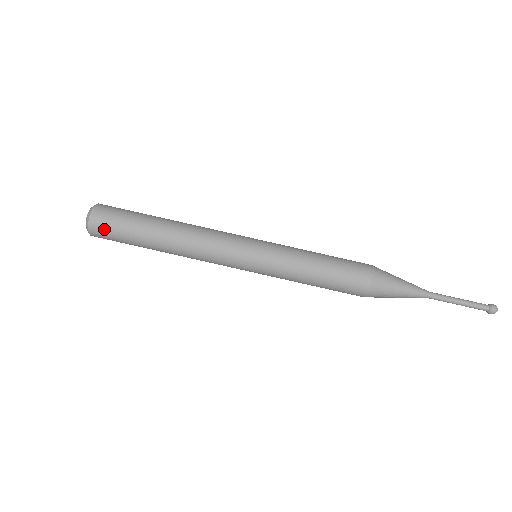
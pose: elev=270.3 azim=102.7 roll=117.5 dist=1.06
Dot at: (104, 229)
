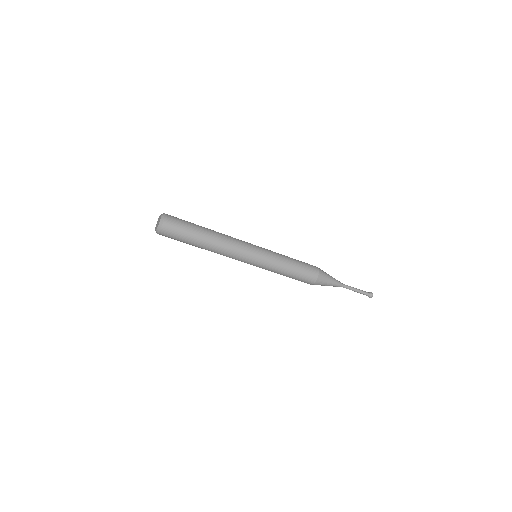
Dot at: occluded
